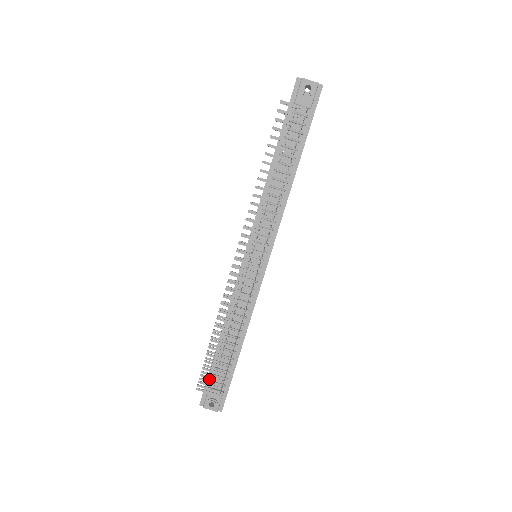
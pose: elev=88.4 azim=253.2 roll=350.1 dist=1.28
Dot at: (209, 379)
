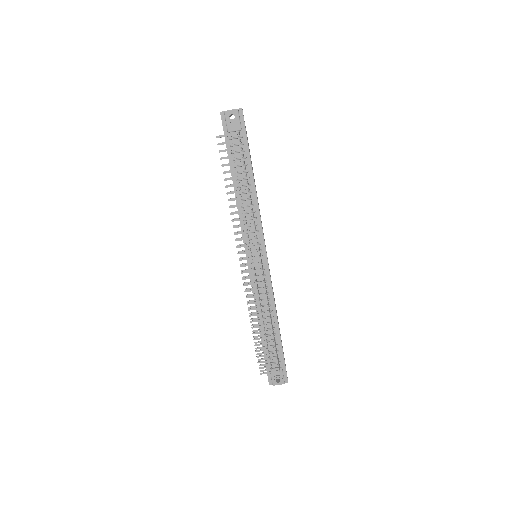
Dot at: occluded
